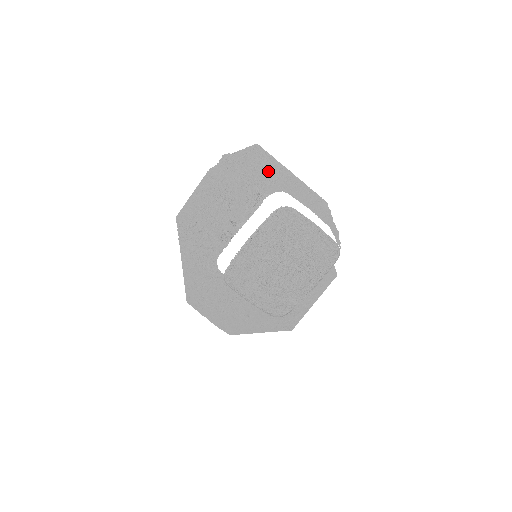
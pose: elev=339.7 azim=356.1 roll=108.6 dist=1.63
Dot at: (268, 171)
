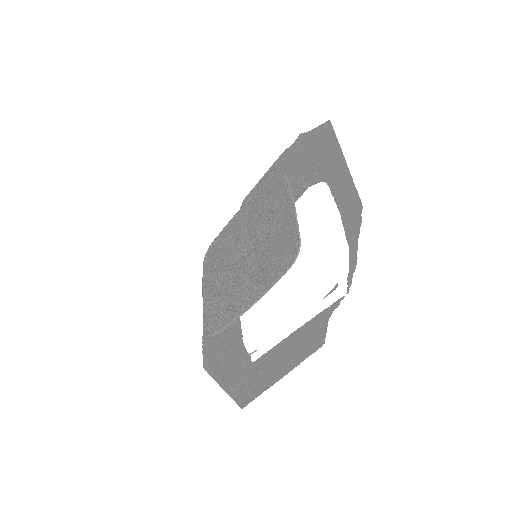
Dot at: (324, 154)
